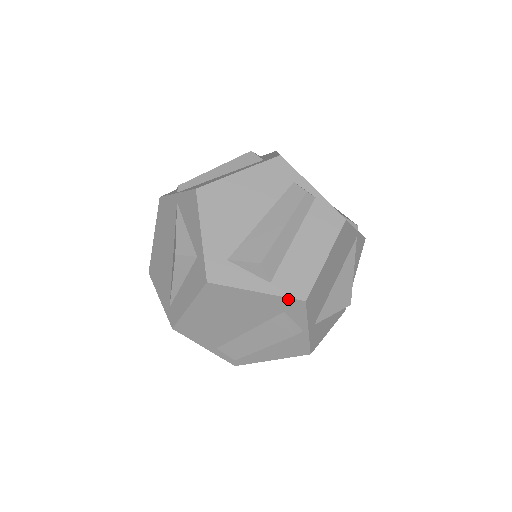
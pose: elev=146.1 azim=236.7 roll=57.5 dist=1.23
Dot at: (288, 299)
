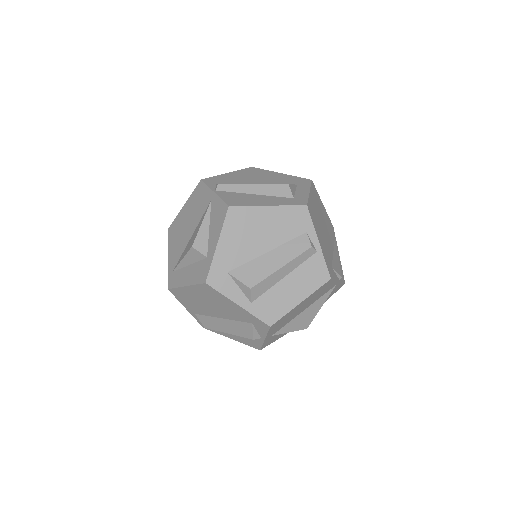
Dot at: (258, 319)
